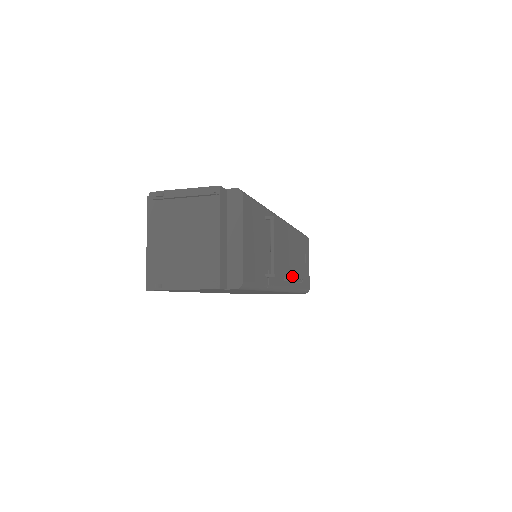
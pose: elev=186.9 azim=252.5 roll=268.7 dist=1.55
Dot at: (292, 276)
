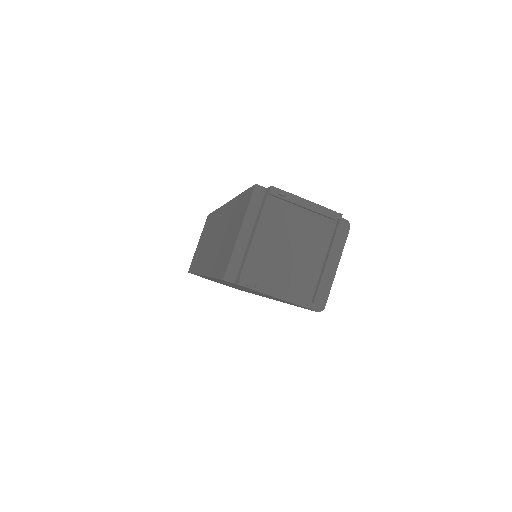
Dot at: occluded
